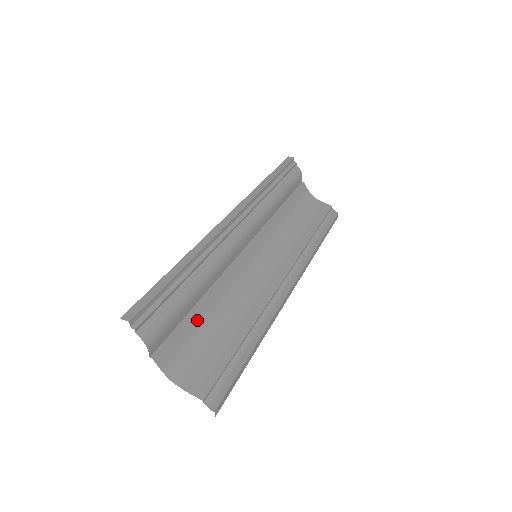
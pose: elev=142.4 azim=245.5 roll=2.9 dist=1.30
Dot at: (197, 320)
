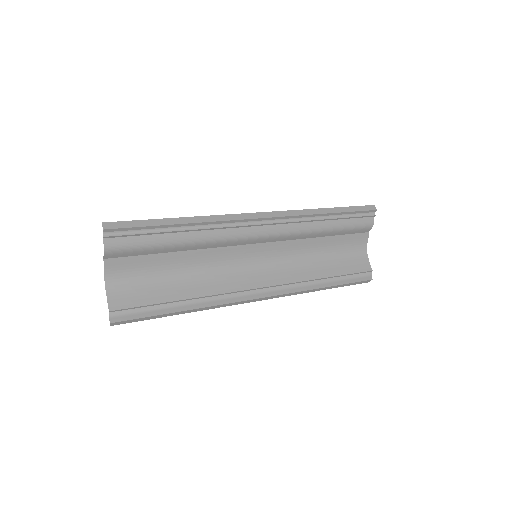
Dot at: (160, 262)
